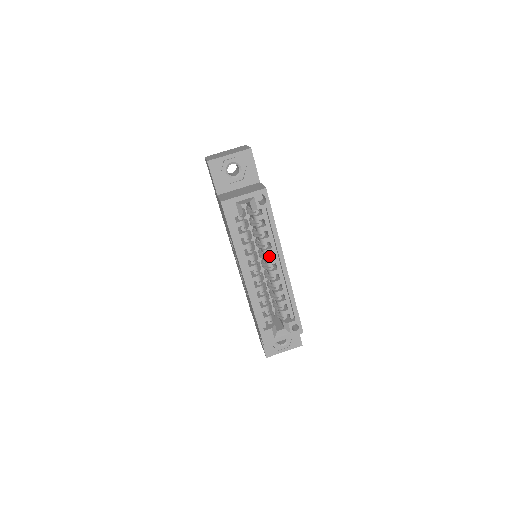
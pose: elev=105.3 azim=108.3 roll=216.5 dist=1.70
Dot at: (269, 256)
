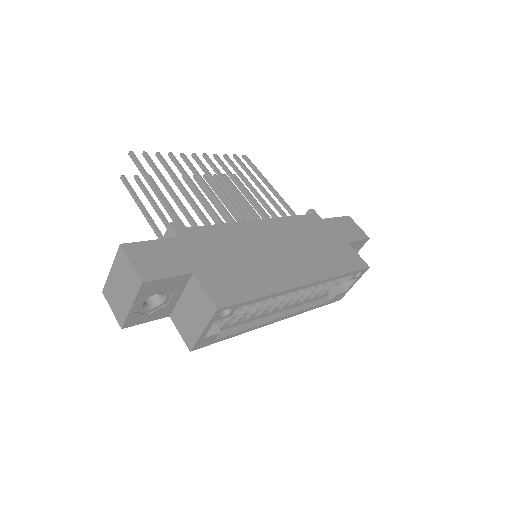
Dot at: occluded
